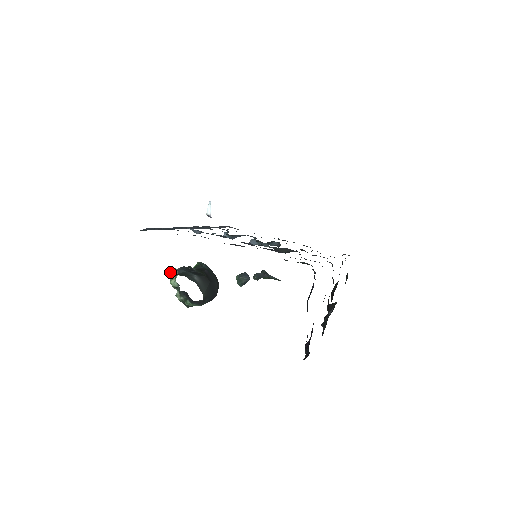
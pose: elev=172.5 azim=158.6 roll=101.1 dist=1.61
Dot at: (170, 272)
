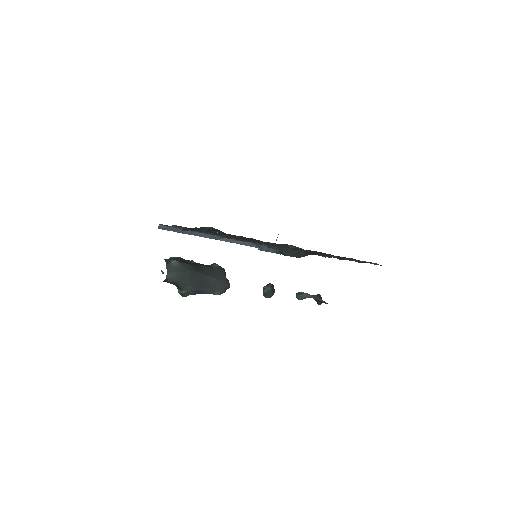
Dot at: occluded
